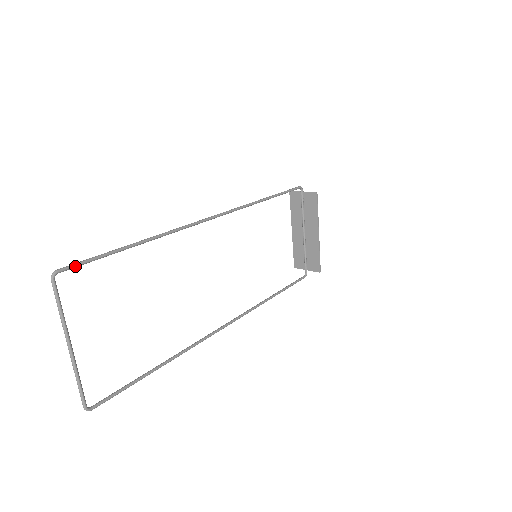
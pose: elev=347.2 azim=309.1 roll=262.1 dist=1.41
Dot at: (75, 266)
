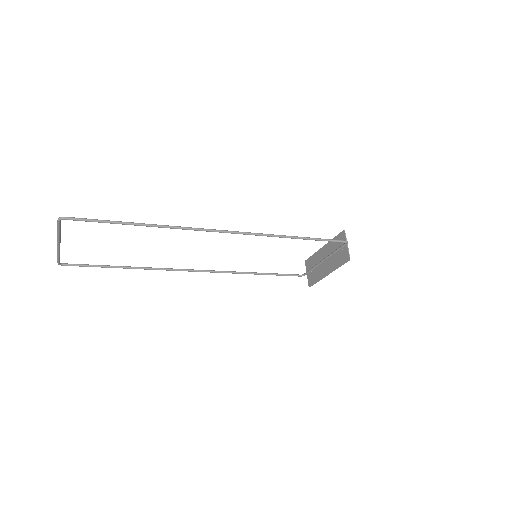
Dot at: (79, 220)
